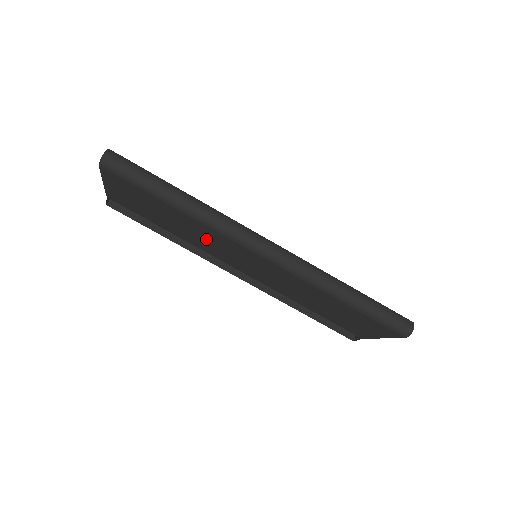
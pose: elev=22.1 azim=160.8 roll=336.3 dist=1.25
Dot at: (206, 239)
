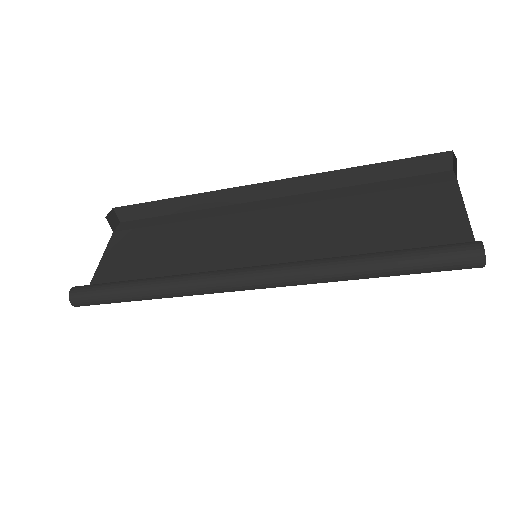
Dot at: (205, 255)
